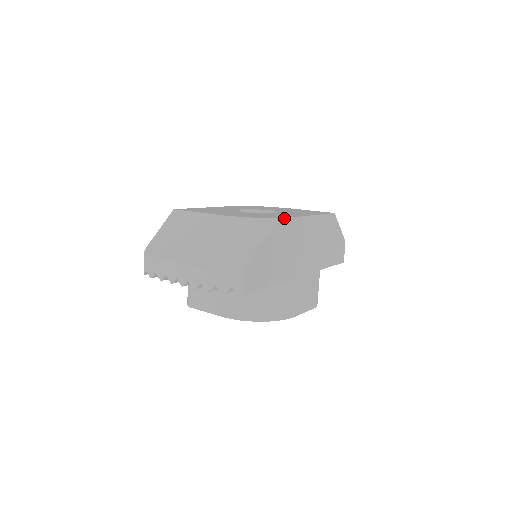
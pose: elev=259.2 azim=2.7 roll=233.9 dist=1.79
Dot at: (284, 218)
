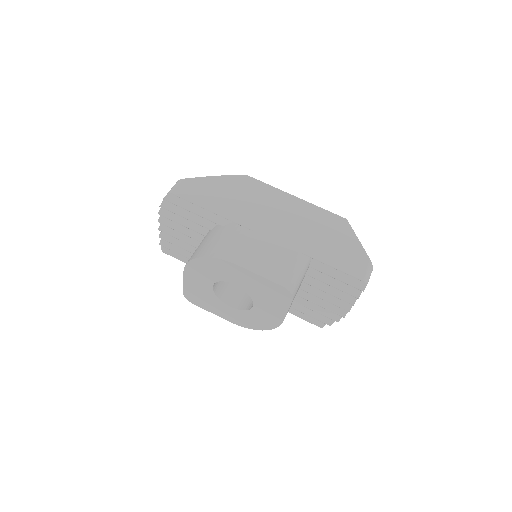
Dot at: (253, 178)
